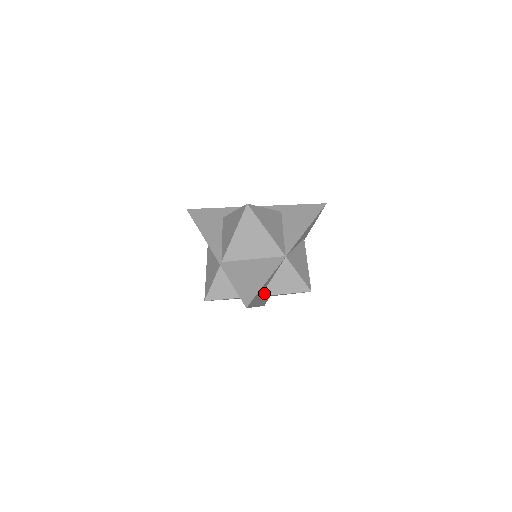
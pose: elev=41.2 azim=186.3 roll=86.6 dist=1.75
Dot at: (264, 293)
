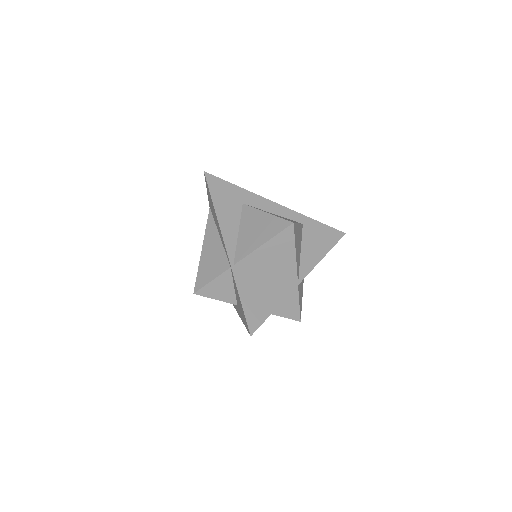
Dot at: occluded
